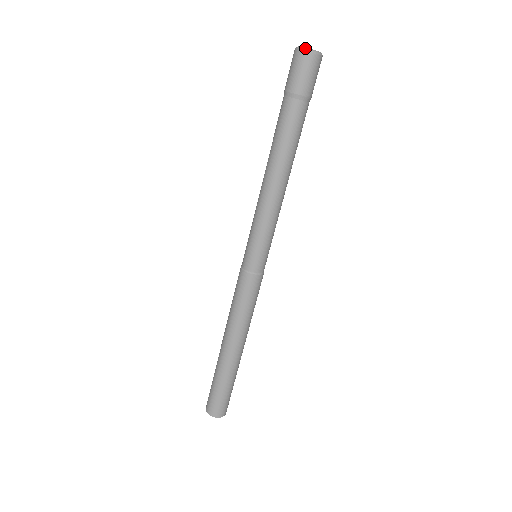
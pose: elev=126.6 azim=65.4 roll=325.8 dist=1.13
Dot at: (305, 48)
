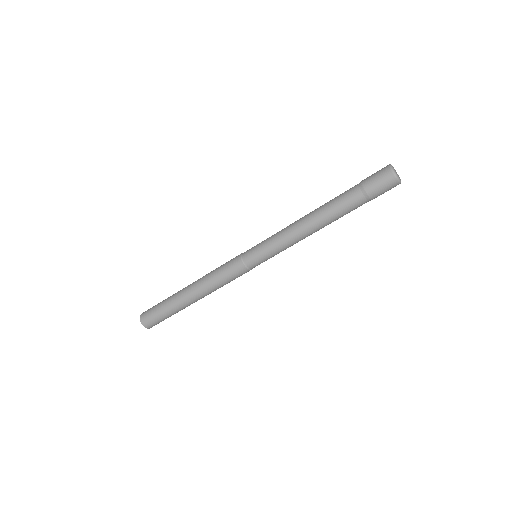
Dot at: (392, 168)
